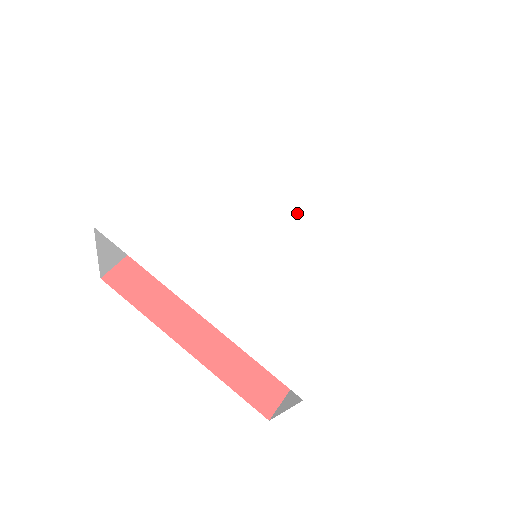
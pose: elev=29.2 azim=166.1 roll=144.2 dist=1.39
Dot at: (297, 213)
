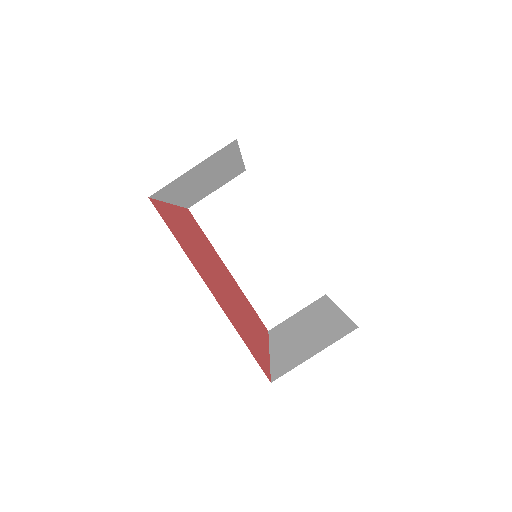
Dot at: occluded
